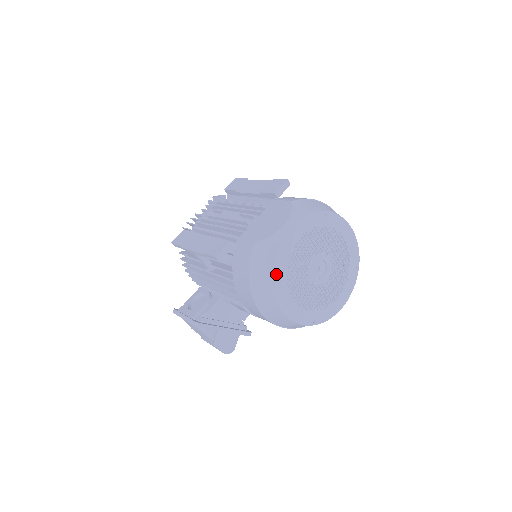
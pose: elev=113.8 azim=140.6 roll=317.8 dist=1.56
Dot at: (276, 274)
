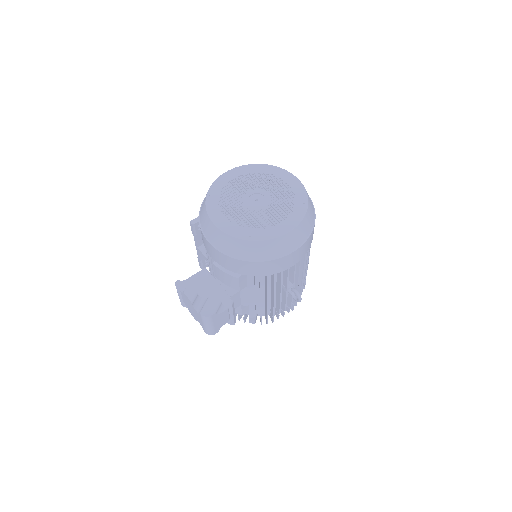
Dot at: (209, 197)
